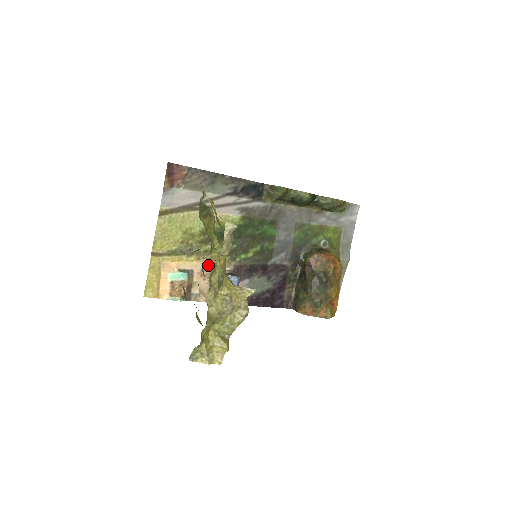
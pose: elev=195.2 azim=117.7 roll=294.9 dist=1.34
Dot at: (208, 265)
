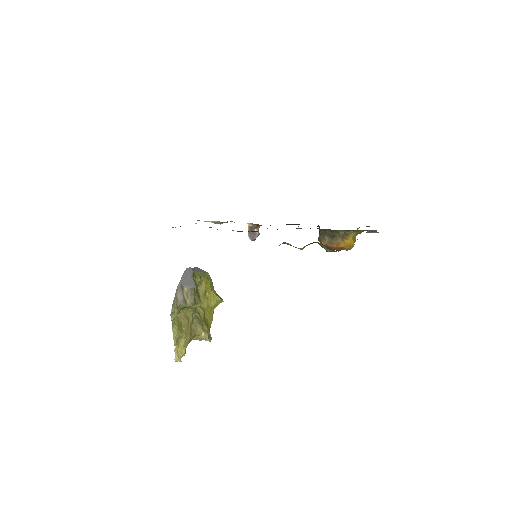
Dot at: occluded
